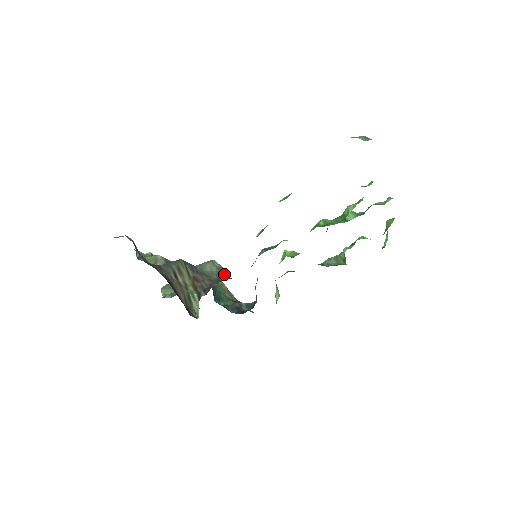
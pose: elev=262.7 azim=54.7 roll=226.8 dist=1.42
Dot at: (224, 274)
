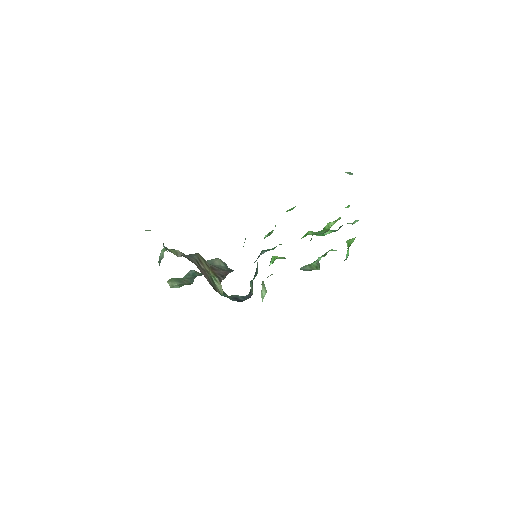
Dot at: occluded
